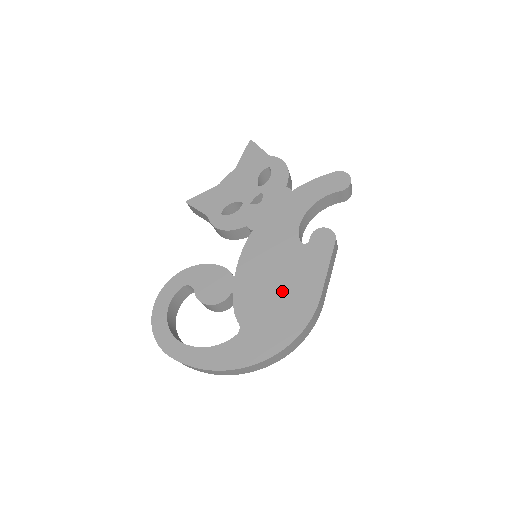
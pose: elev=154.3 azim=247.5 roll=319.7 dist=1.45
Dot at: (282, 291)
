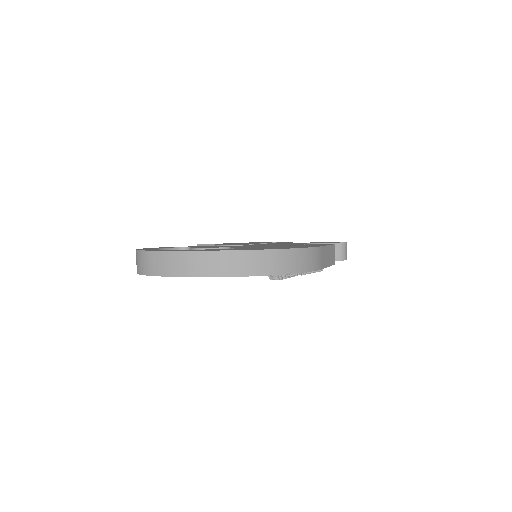
Dot at: (282, 246)
